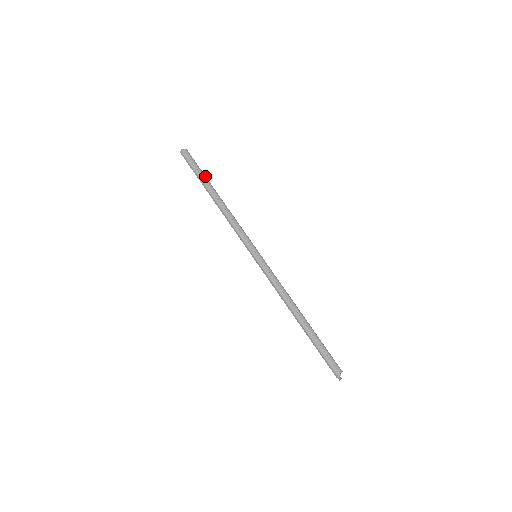
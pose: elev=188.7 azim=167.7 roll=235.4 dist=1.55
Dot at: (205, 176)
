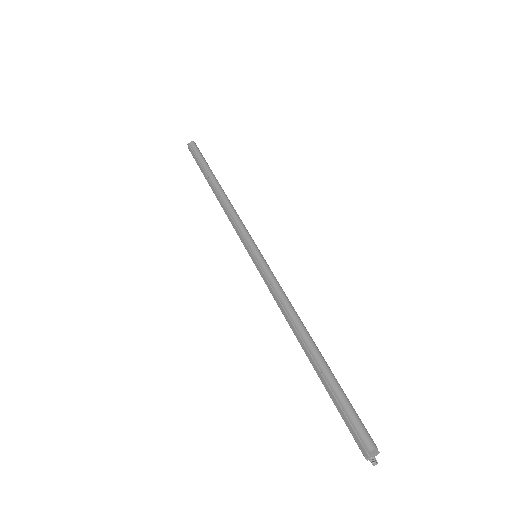
Dot at: (206, 166)
